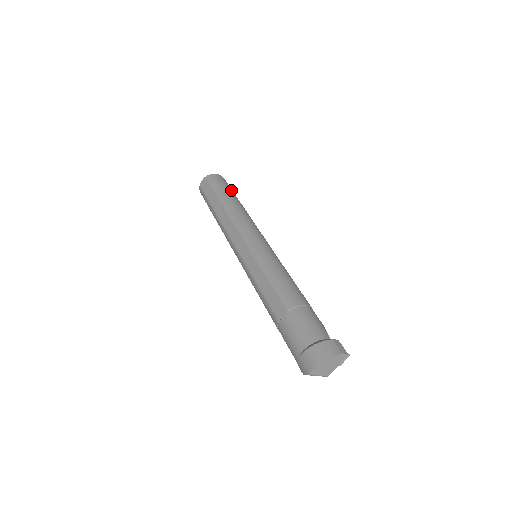
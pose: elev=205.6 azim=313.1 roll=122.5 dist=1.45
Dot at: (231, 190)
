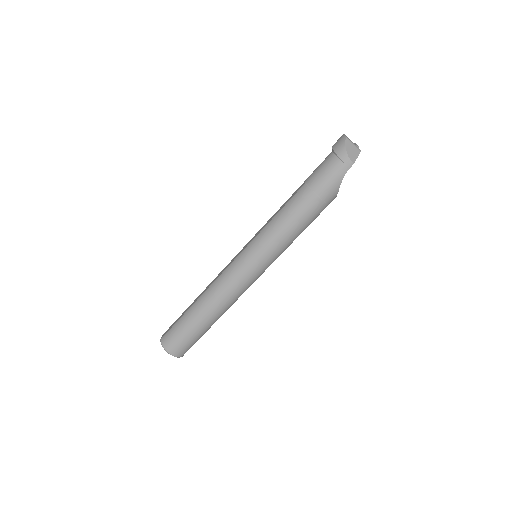
Dot at: occluded
